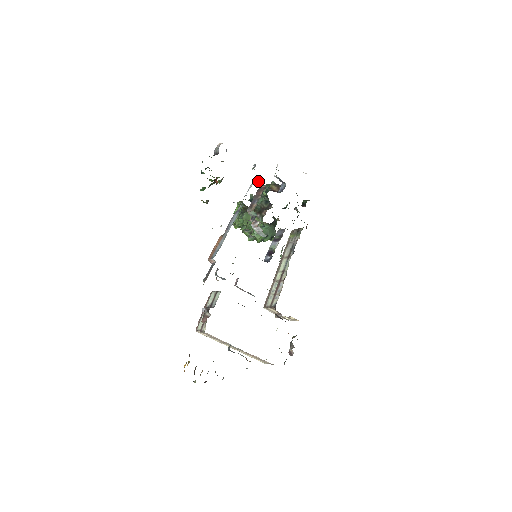
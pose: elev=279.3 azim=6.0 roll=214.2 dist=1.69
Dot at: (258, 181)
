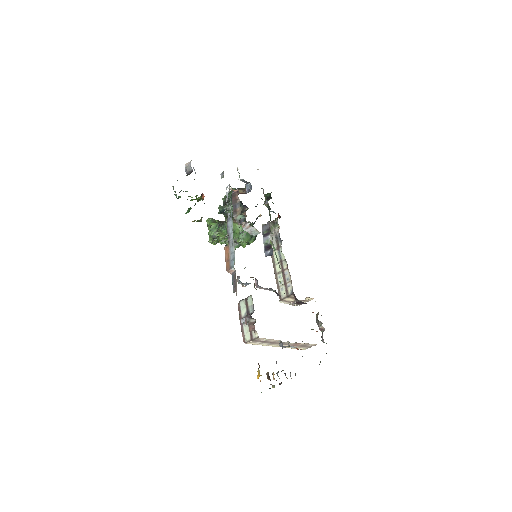
Dot at: occluded
